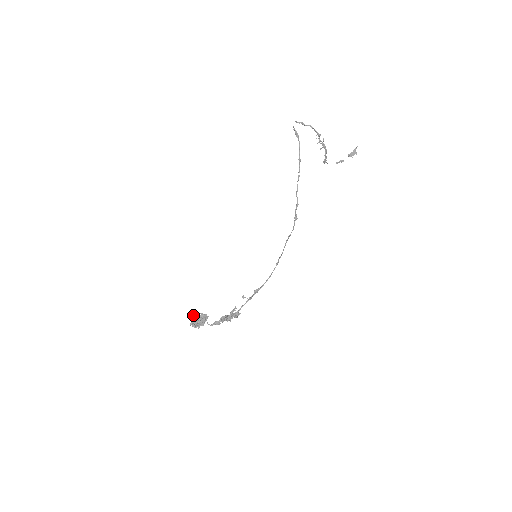
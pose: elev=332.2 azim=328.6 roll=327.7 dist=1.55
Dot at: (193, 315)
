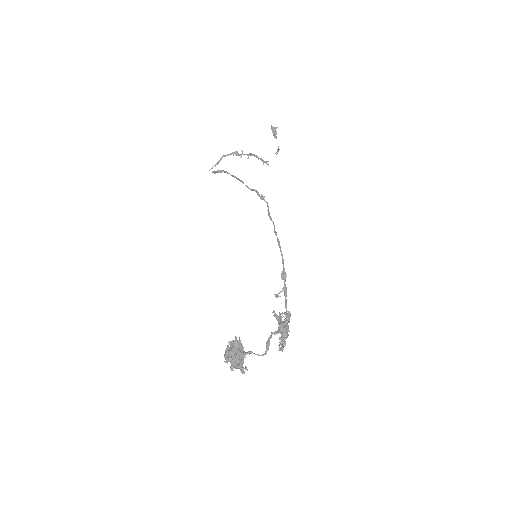
Dot at: occluded
